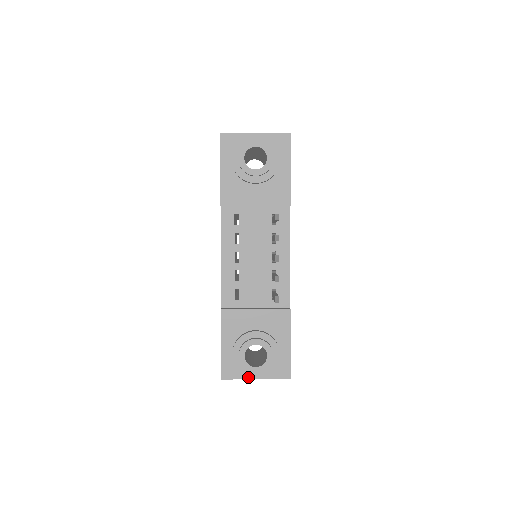
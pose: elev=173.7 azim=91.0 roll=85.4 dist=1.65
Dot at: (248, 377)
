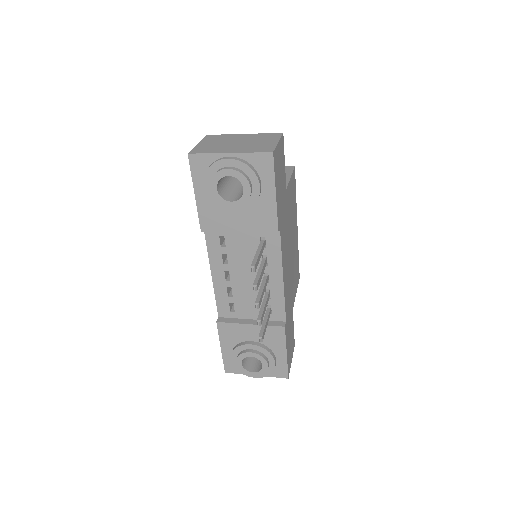
Dot at: occluded
